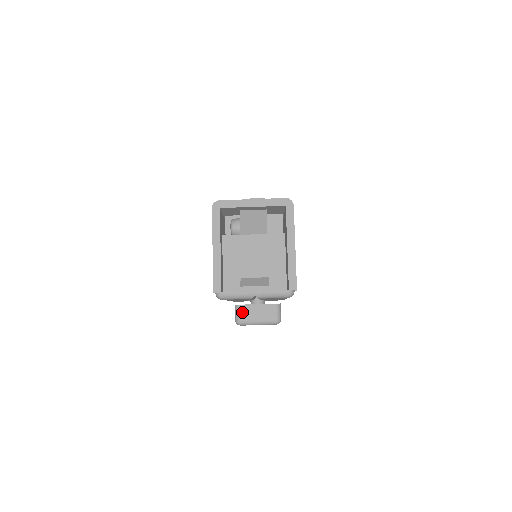
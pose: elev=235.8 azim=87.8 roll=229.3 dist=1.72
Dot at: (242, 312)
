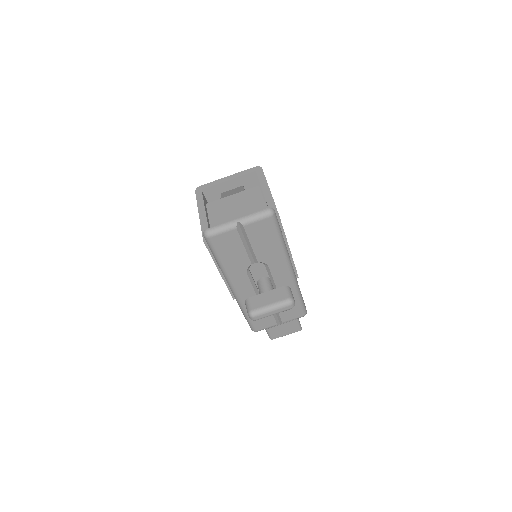
Dot at: (252, 303)
